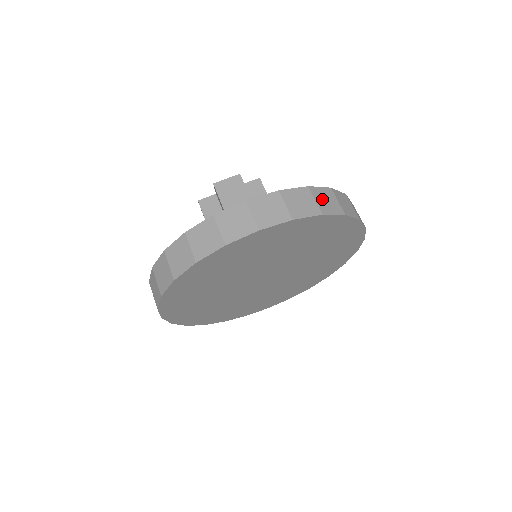
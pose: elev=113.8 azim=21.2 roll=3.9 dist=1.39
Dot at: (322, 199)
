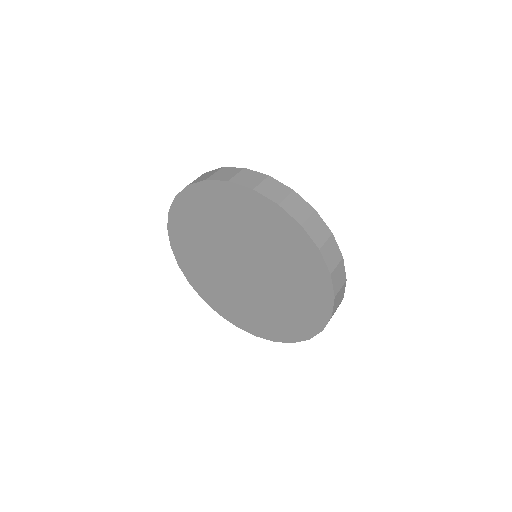
Dot at: (340, 294)
